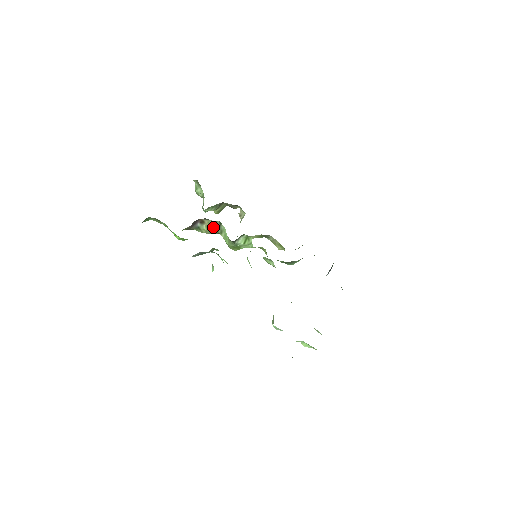
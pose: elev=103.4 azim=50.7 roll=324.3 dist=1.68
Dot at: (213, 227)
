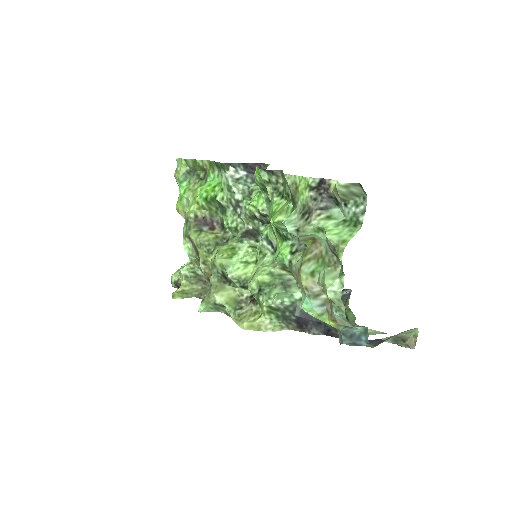
Dot at: (216, 239)
